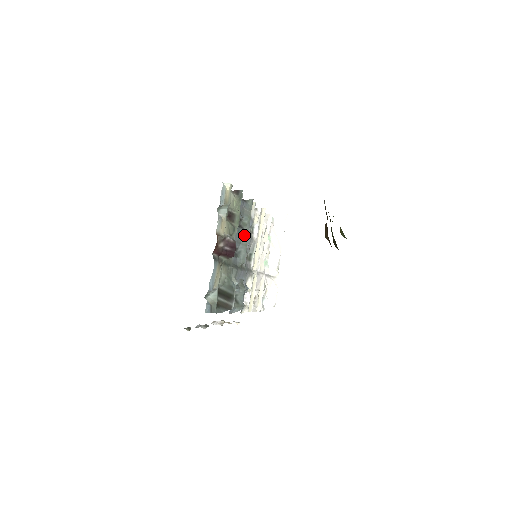
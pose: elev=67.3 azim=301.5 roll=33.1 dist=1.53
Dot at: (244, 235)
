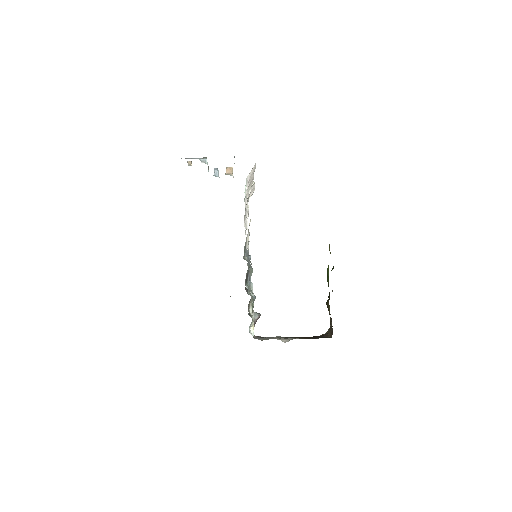
Dot at: occluded
